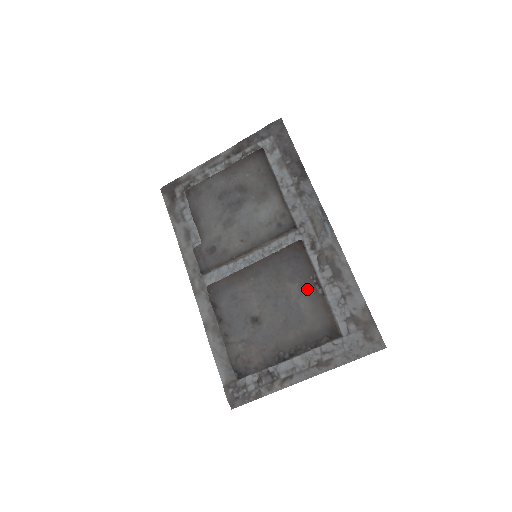
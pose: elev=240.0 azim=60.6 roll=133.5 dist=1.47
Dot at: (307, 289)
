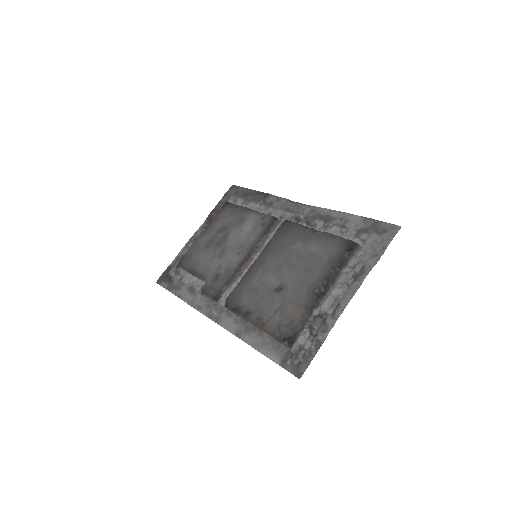
Dot at: (309, 238)
